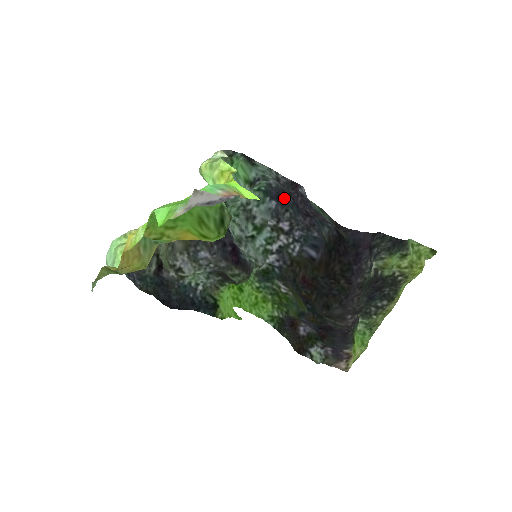
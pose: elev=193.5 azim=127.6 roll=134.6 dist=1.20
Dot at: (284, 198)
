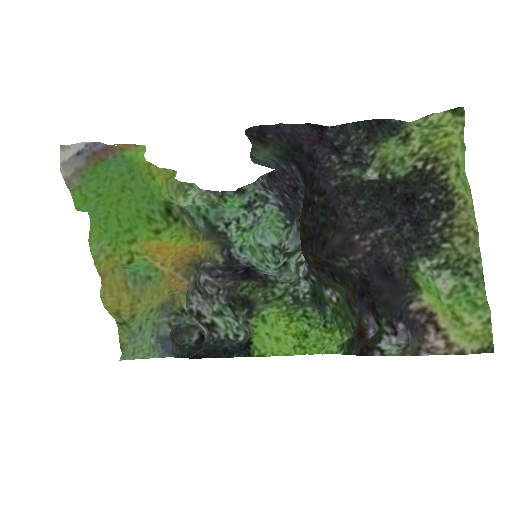
Dot at: (289, 204)
